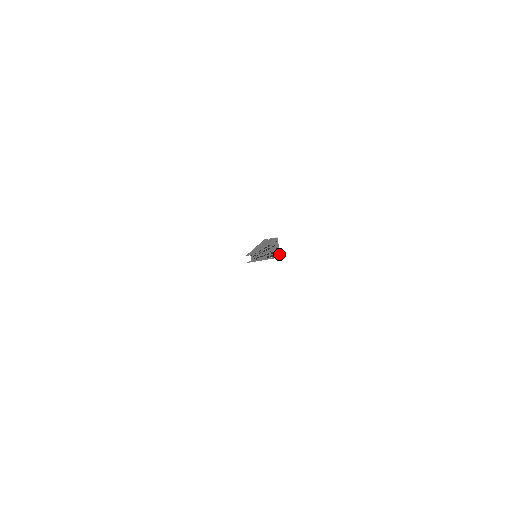
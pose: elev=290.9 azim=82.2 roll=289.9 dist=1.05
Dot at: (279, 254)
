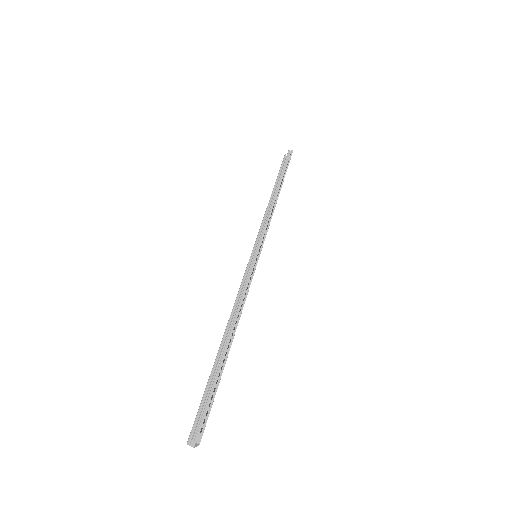
Dot at: (195, 445)
